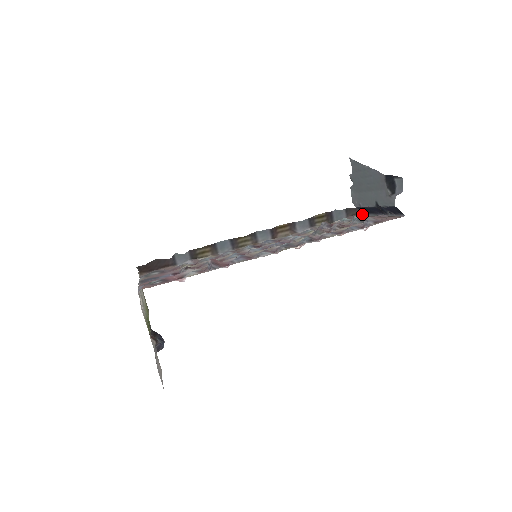
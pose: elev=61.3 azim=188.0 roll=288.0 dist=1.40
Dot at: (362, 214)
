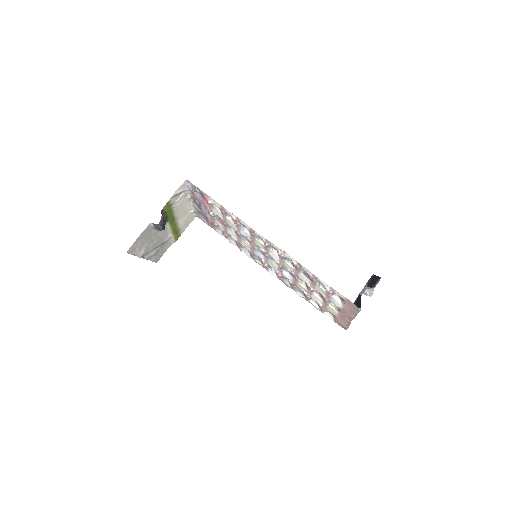
Dot at: (346, 329)
